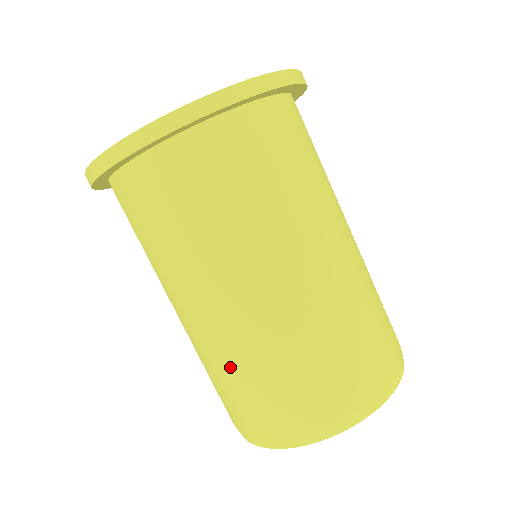
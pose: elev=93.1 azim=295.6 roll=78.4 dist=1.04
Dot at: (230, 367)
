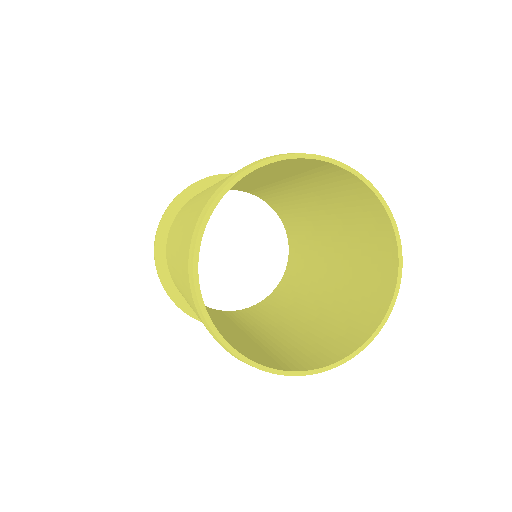
Dot at: (195, 207)
